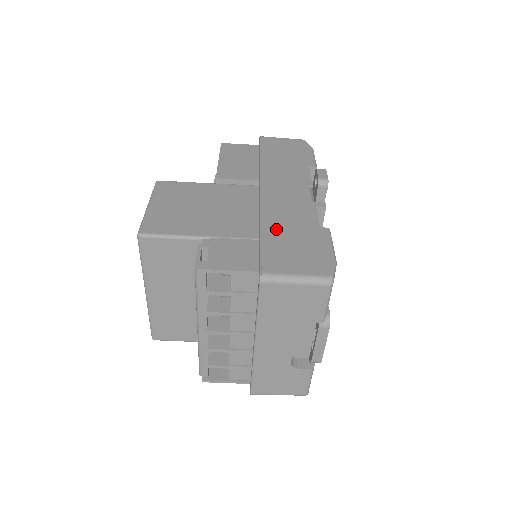
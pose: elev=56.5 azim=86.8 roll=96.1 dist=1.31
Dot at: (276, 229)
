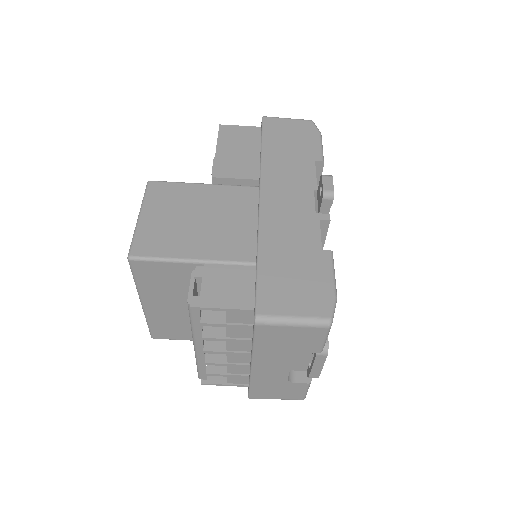
Dot at: (274, 253)
